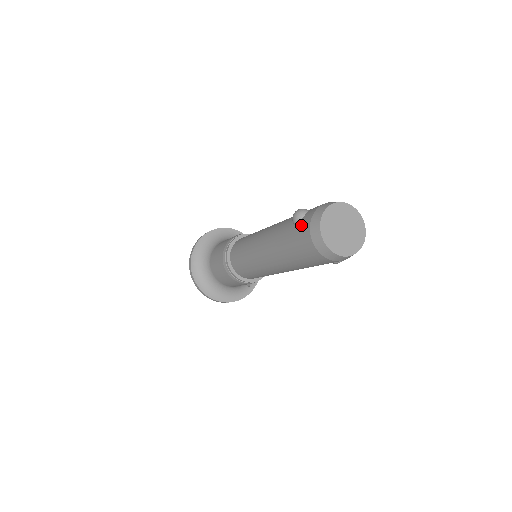
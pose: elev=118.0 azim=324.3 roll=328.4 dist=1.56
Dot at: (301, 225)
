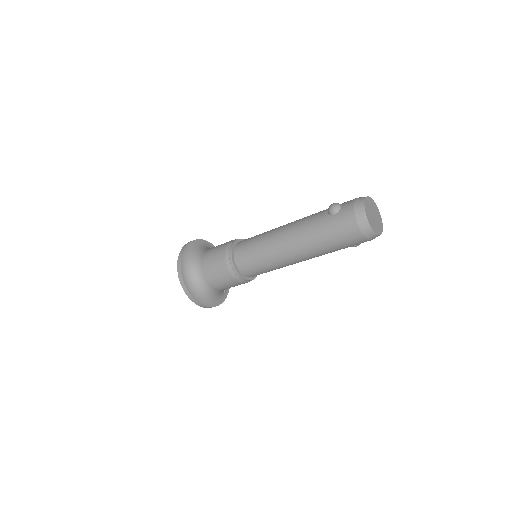
Dot at: (342, 213)
